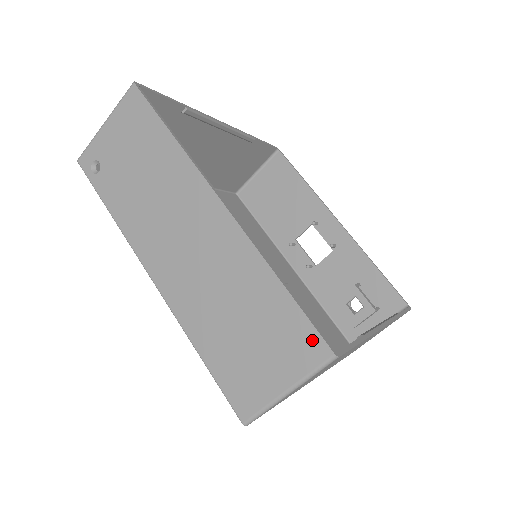
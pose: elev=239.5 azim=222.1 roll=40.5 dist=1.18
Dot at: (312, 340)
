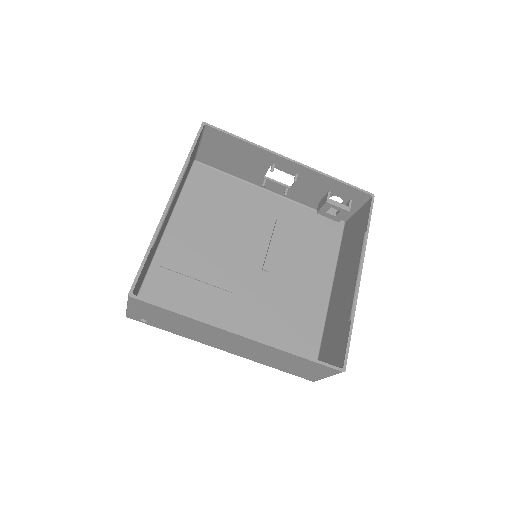
Dot at: (329, 369)
